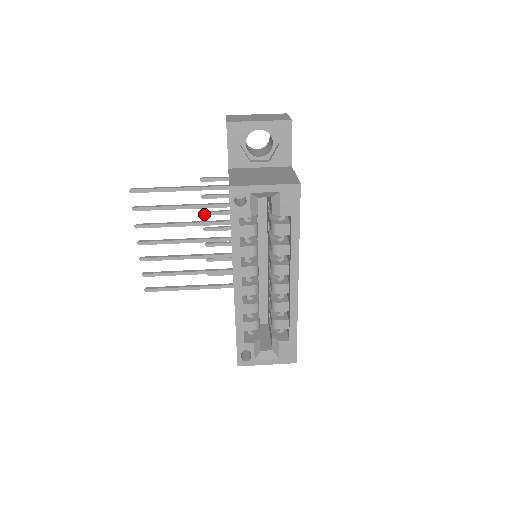
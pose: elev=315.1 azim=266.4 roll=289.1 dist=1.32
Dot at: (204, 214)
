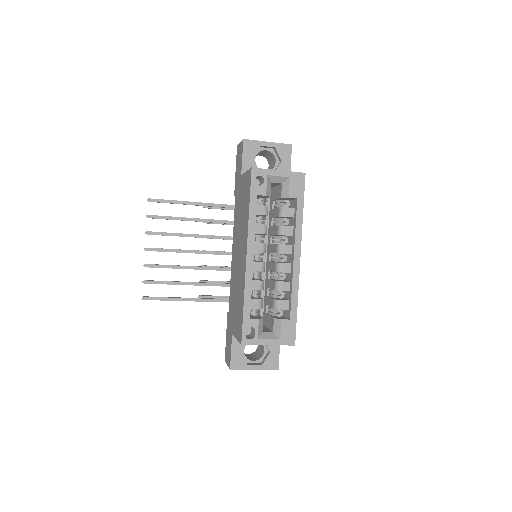
Dot at: occluded
